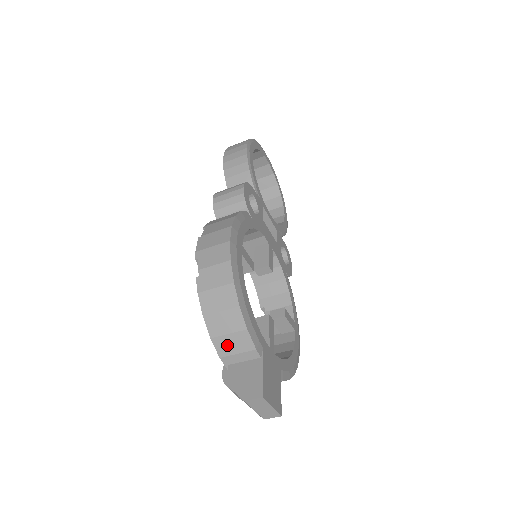
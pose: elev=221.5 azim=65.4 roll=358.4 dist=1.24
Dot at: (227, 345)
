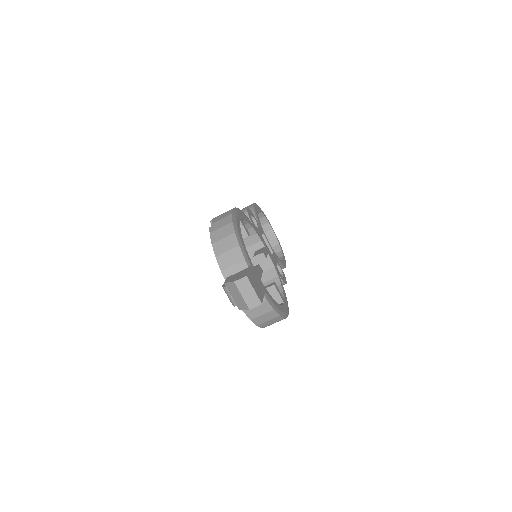
Dot at: (226, 260)
